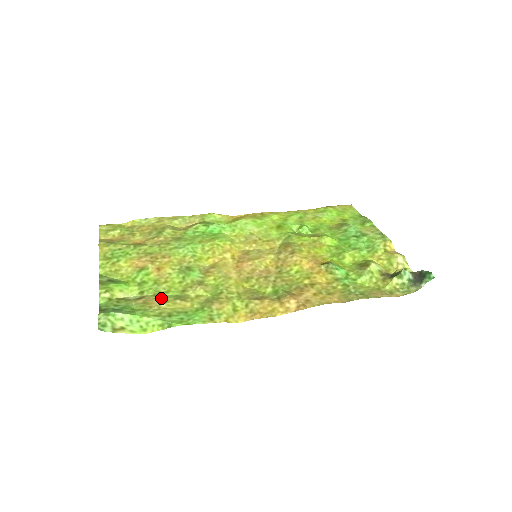
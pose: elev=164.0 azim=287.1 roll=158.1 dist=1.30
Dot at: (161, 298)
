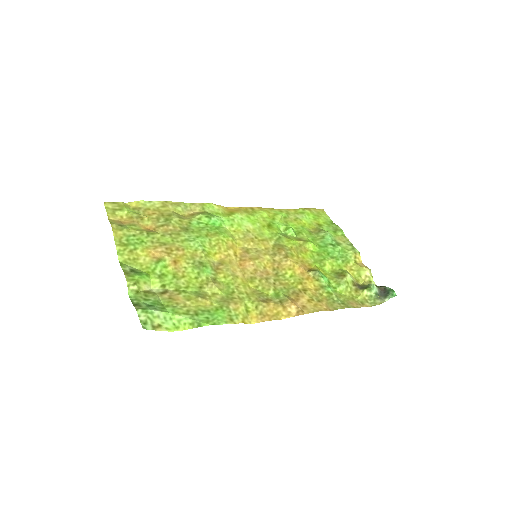
Dot at: (184, 294)
